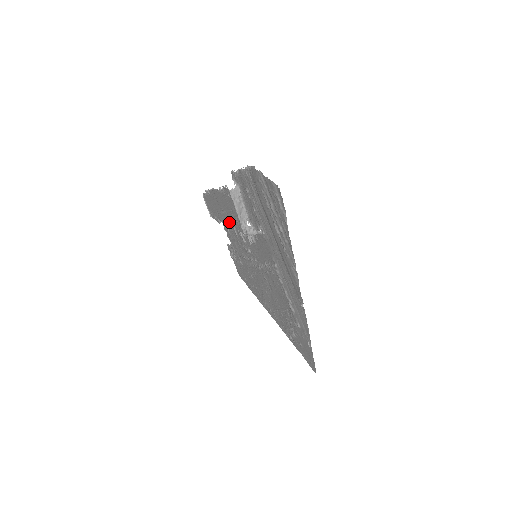
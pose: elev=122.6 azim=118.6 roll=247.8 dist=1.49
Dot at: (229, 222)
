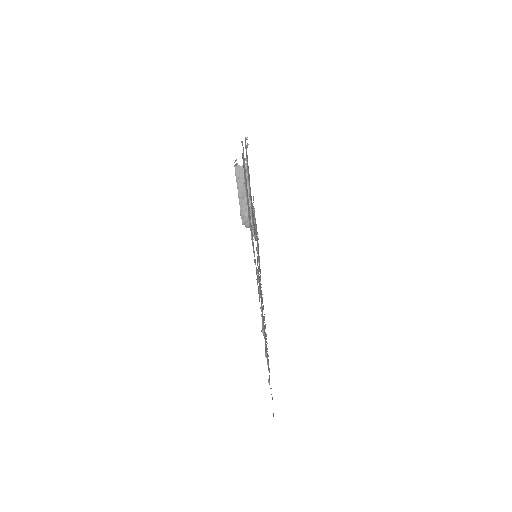
Dot at: occluded
